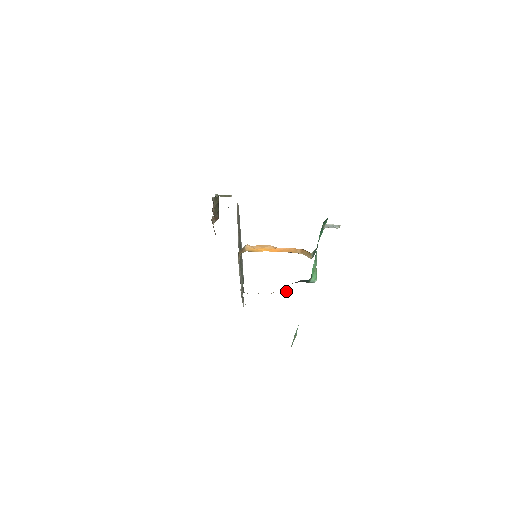
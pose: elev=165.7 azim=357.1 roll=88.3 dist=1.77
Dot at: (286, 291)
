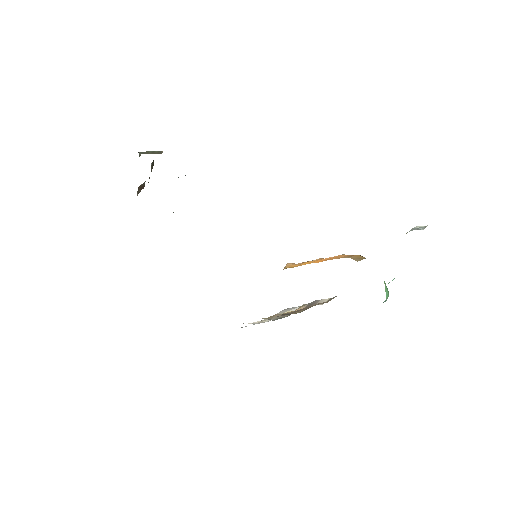
Dot at: occluded
